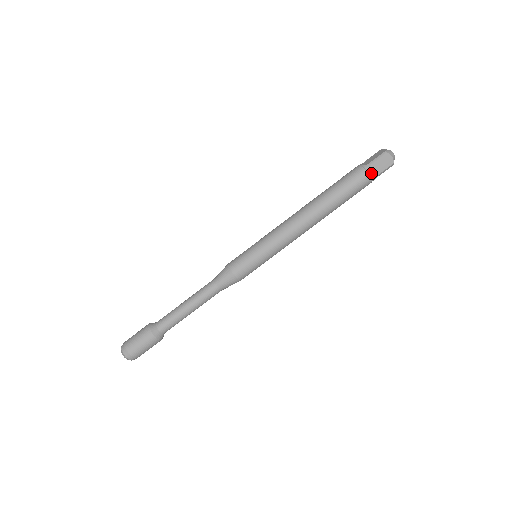
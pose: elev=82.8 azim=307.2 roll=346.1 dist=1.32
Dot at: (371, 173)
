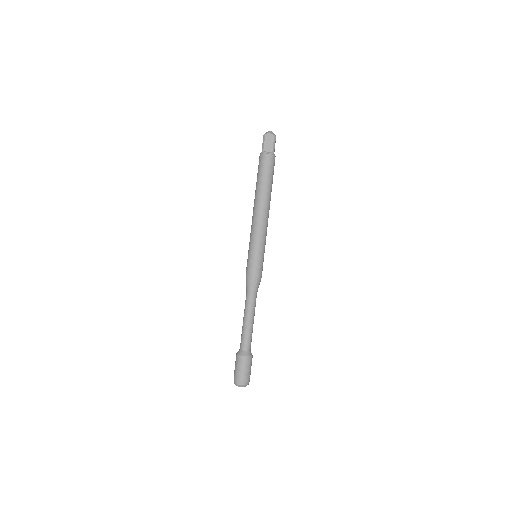
Dot at: (268, 152)
